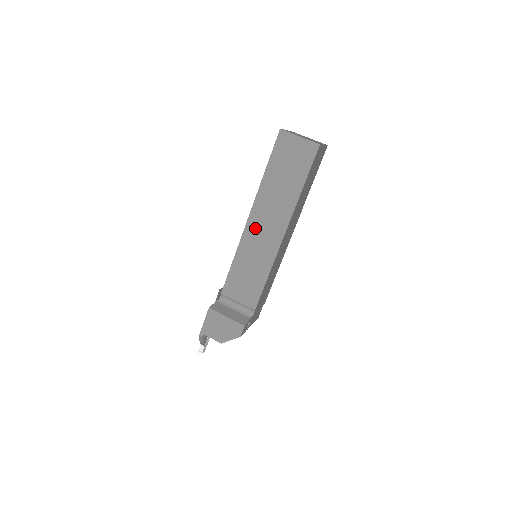
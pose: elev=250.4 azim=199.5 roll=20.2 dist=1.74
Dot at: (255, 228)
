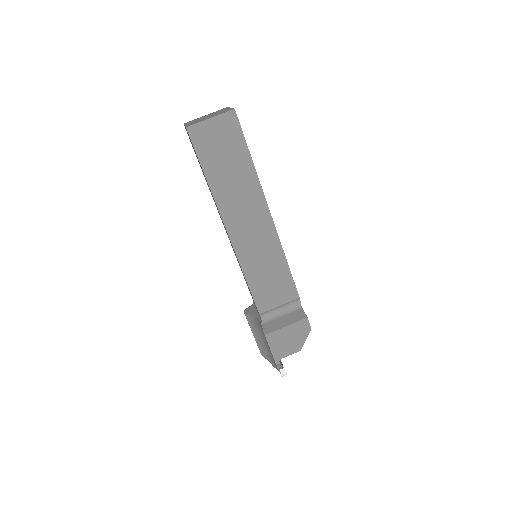
Dot at: (240, 234)
